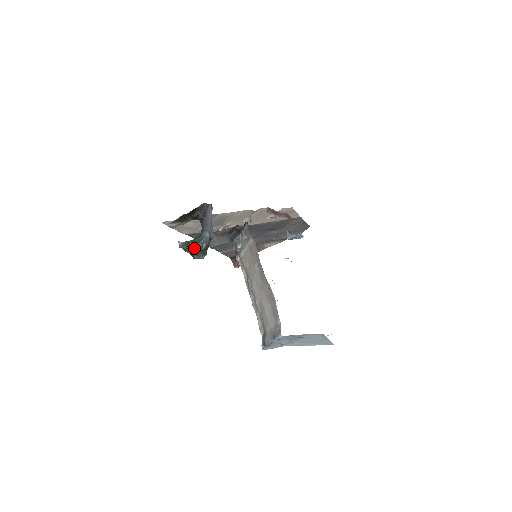
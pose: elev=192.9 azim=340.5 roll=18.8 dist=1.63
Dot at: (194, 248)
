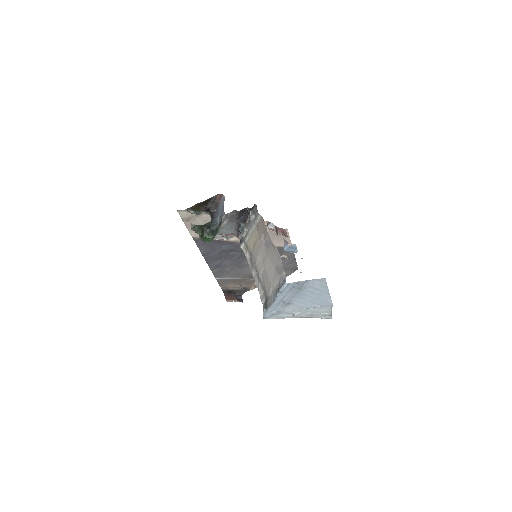
Dot at: (205, 227)
